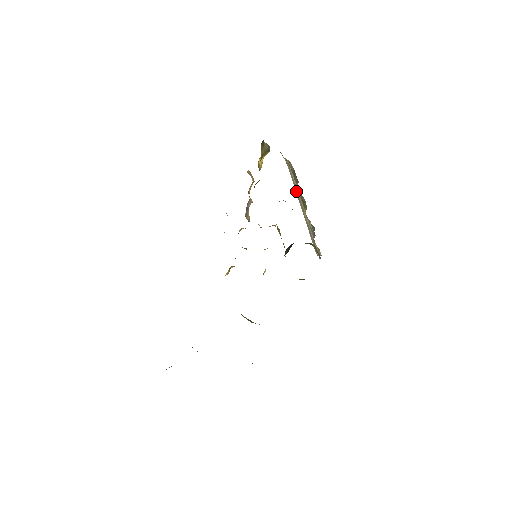
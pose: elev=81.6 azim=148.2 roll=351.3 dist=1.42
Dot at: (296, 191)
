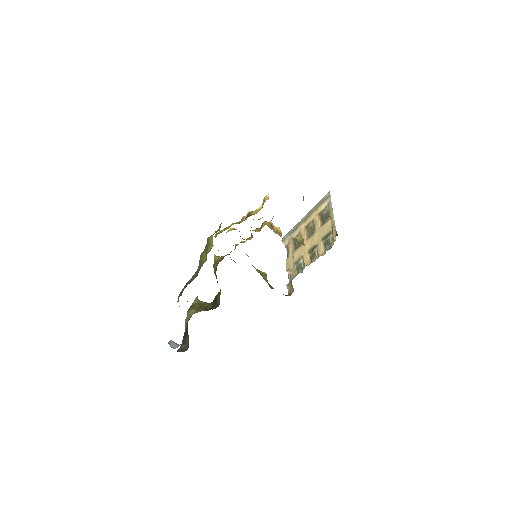
Dot at: (314, 209)
